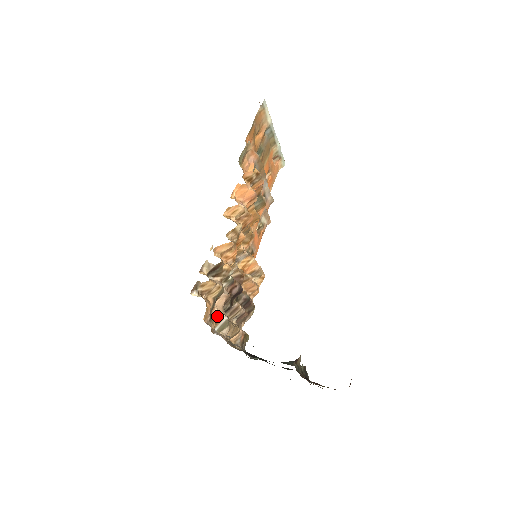
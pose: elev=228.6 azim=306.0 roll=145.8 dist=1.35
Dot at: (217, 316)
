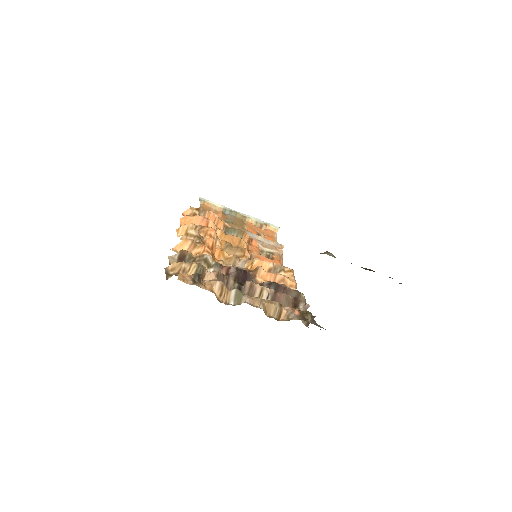
Dot at: (209, 284)
